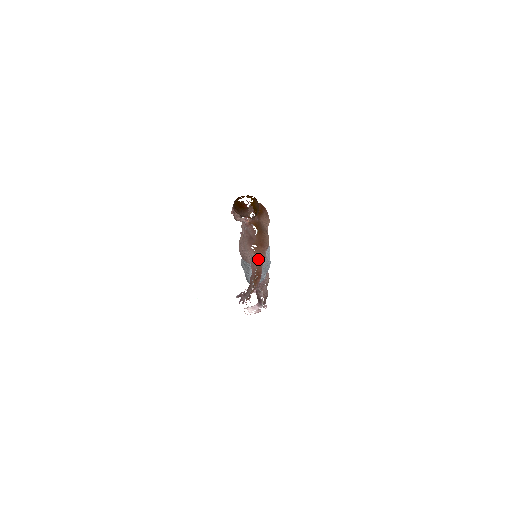
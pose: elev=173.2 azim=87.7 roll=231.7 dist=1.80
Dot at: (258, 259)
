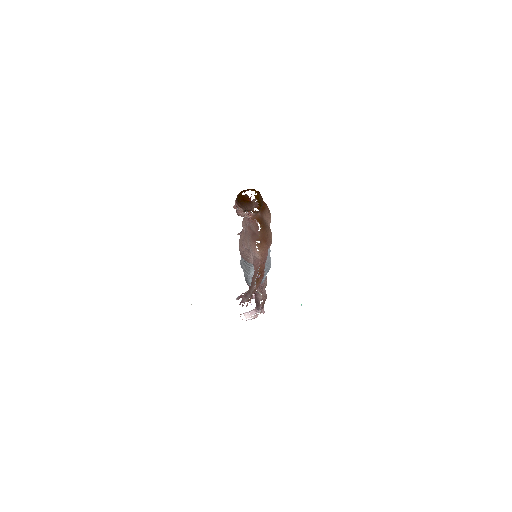
Dot at: (261, 256)
